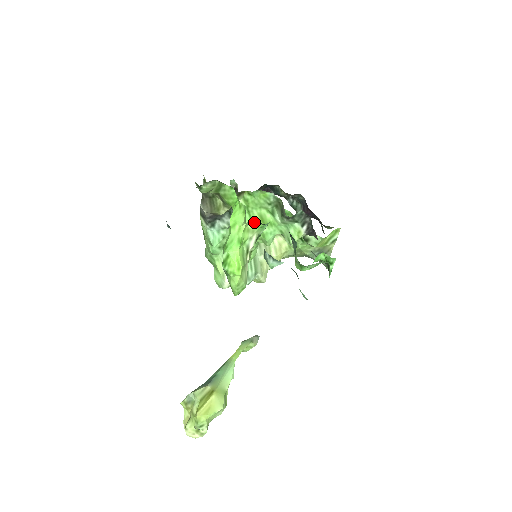
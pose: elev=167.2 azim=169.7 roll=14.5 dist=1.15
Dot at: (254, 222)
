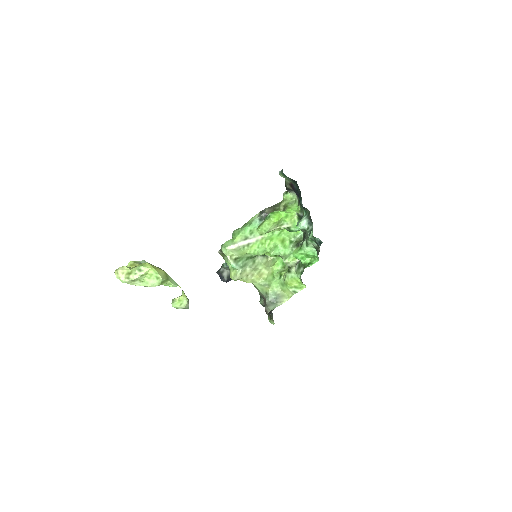
Dot at: (298, 219)
